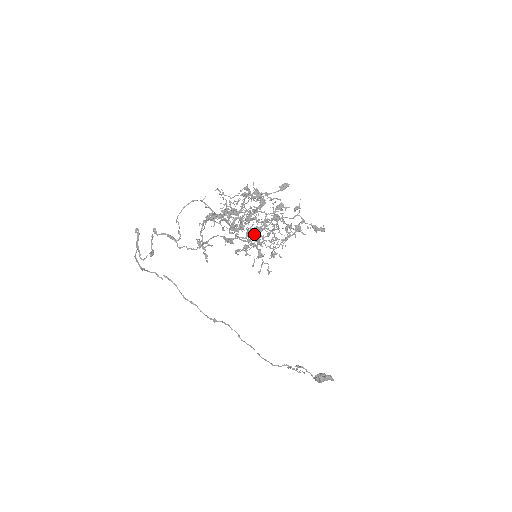
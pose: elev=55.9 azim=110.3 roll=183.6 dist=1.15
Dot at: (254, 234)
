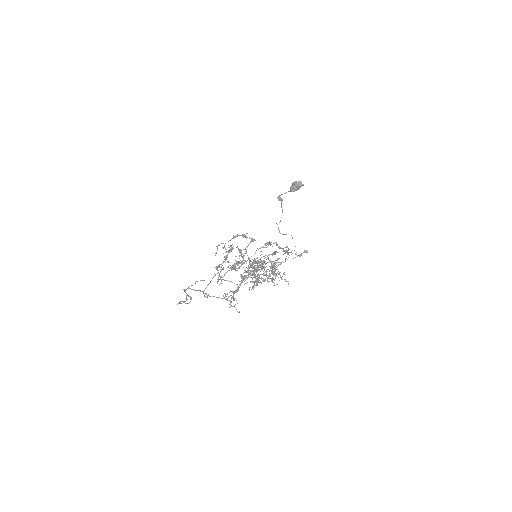
Dot at: occluded
